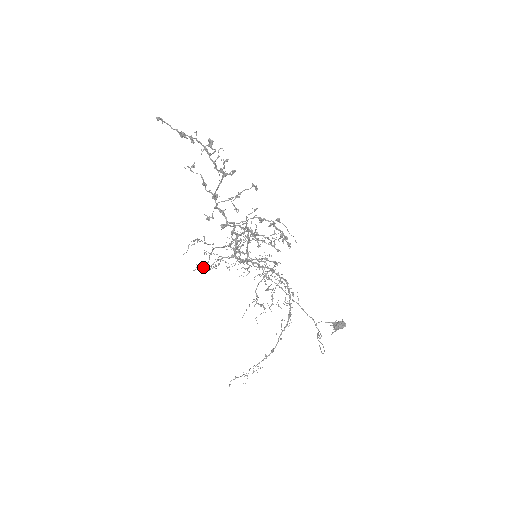
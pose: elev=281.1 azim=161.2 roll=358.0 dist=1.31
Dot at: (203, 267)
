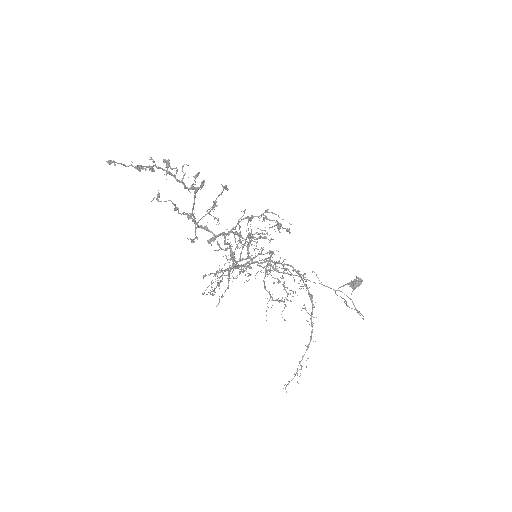
Dot at: (210, 292)
